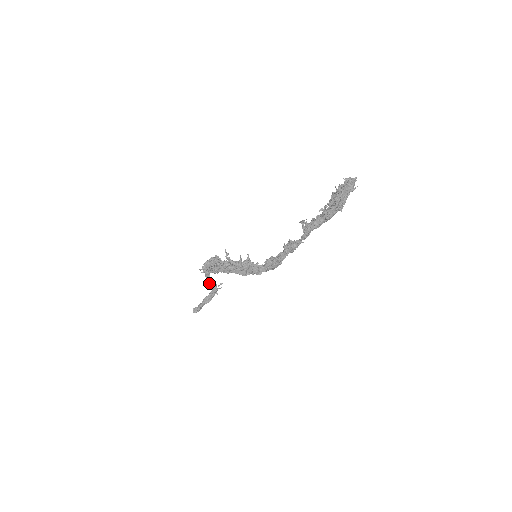
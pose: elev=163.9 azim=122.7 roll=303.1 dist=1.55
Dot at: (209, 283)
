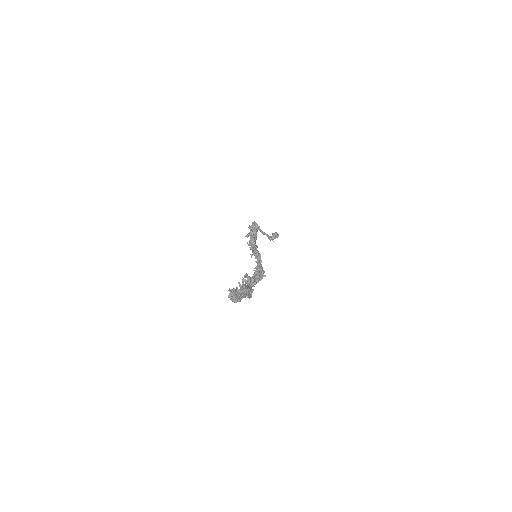
Dot at: occluded
